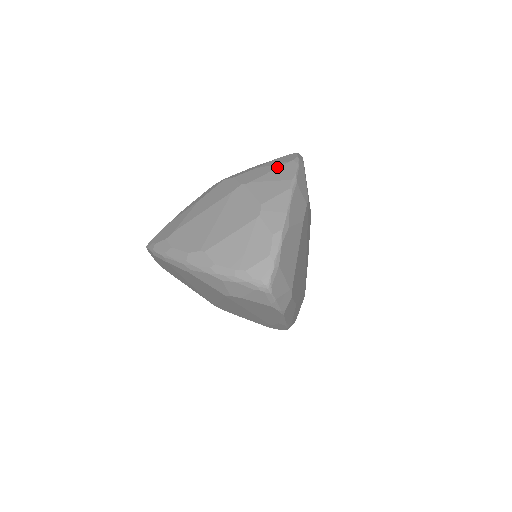
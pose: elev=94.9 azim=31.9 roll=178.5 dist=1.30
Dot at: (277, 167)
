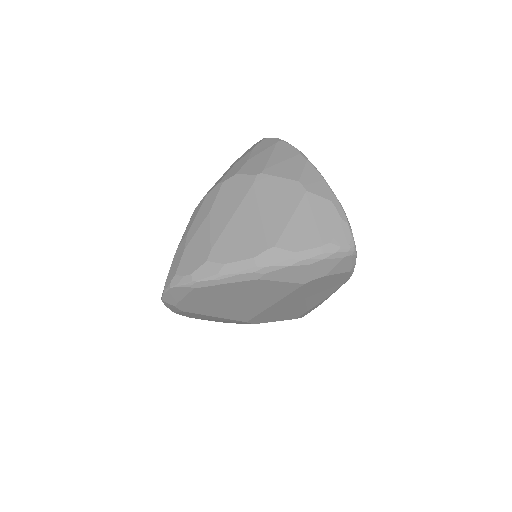
Dot at: (272, 150)
